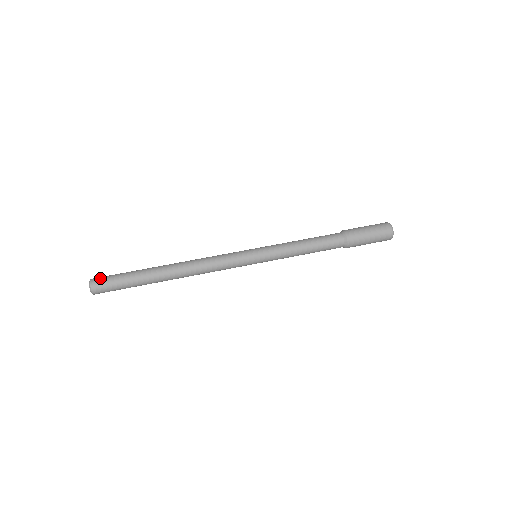
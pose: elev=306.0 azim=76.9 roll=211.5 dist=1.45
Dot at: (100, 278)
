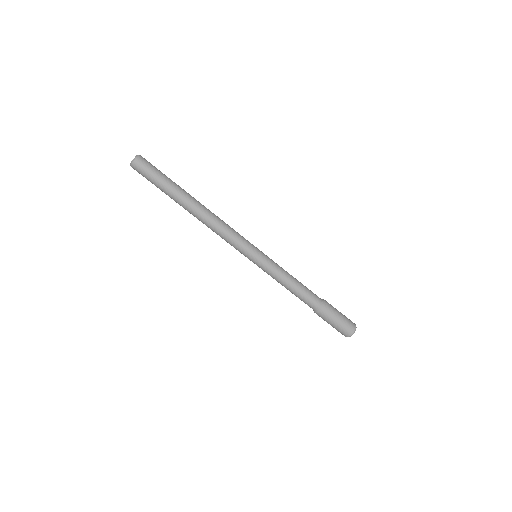
Dot at: (140, 168)
